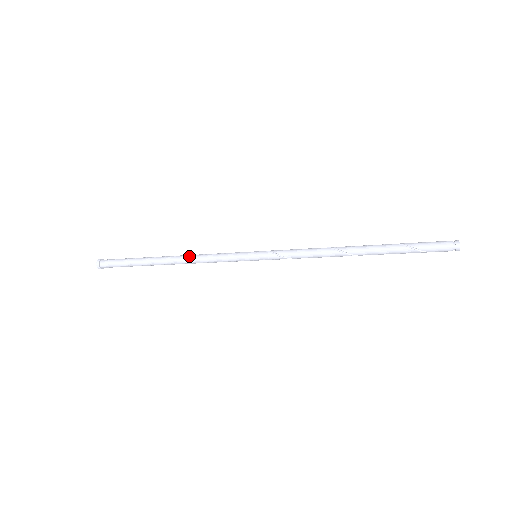
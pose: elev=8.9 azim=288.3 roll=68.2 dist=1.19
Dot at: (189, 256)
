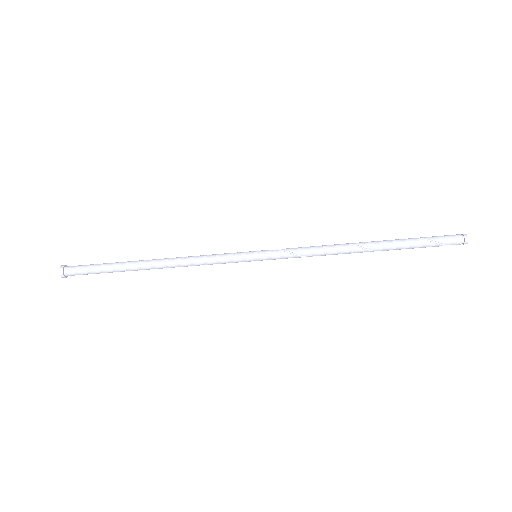
Dot at: (179, 257)
